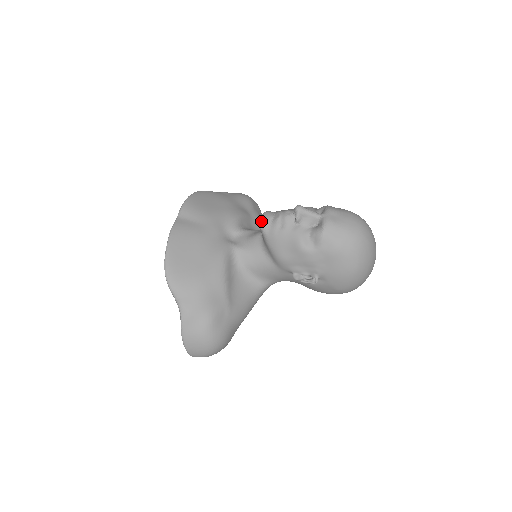
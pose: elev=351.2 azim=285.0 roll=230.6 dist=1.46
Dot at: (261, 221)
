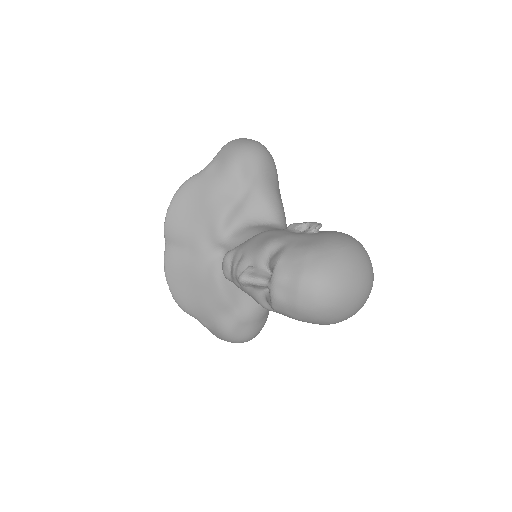
Dot at: occluded
